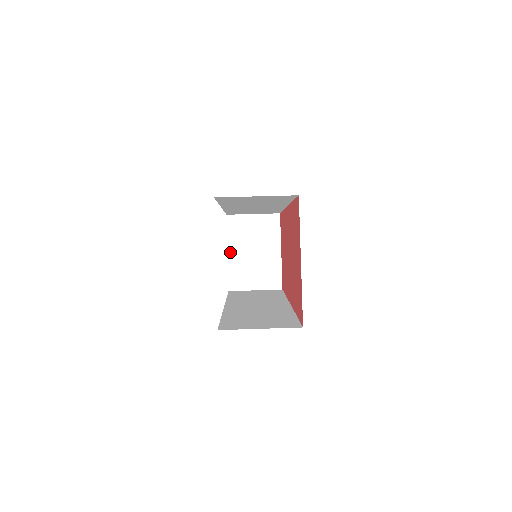
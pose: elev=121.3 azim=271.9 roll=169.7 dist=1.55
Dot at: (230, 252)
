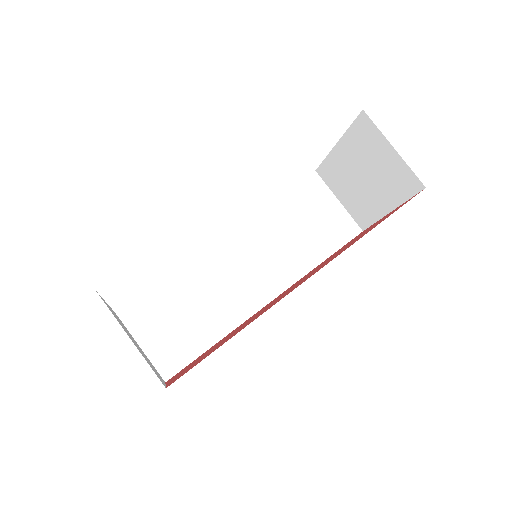
Dot at: (339, 147)
